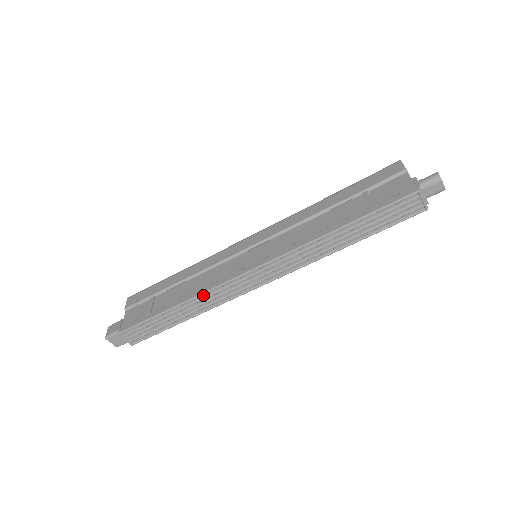
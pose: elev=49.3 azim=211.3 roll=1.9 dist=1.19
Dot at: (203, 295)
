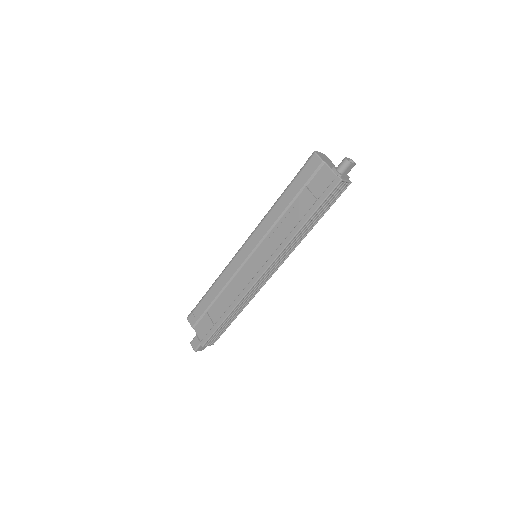
Dot at: (241, 301)
